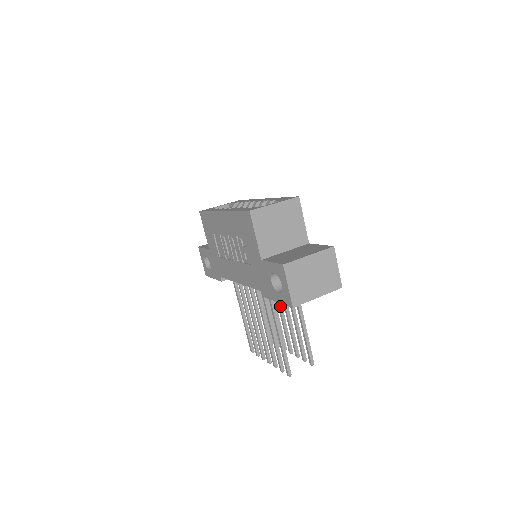
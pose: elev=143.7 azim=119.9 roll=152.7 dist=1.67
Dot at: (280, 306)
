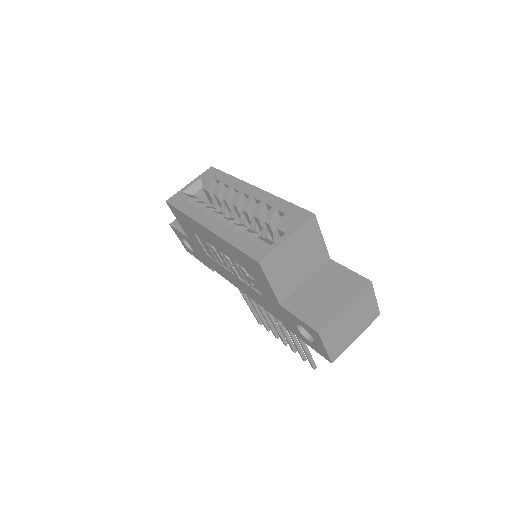
Dot at: occluded
